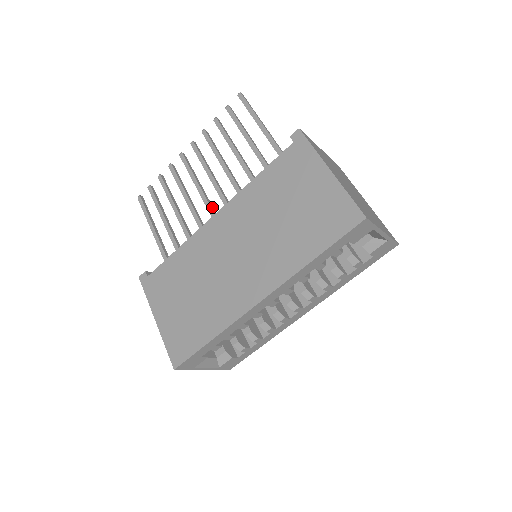
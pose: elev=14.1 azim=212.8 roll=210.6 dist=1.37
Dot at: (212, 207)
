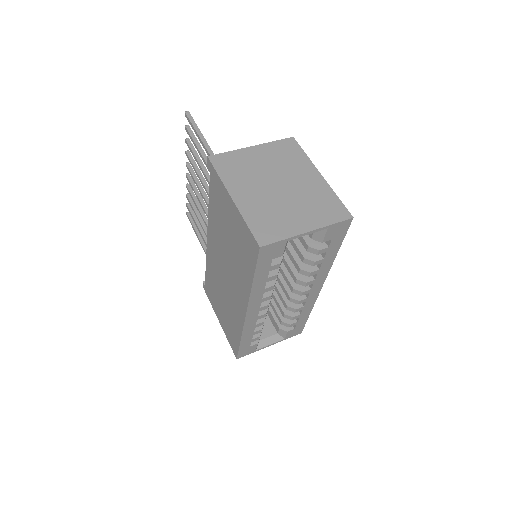
Dot at: occluded
